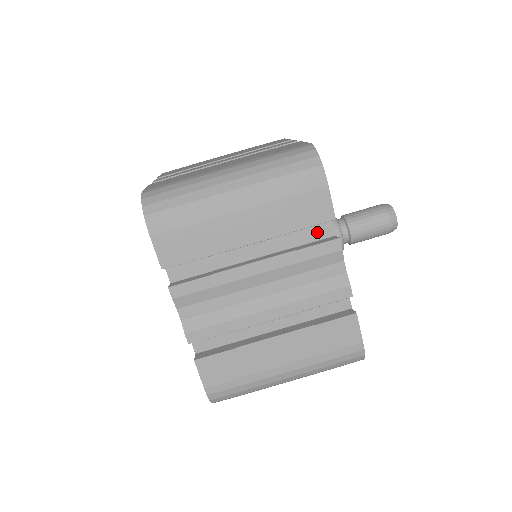
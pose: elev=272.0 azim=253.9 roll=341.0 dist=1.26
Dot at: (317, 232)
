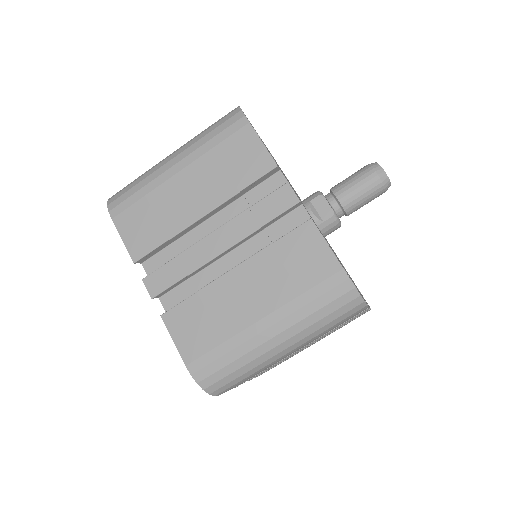
Dot at: occluded
